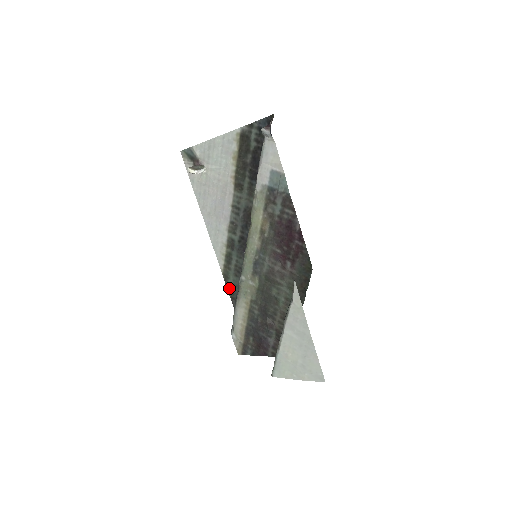
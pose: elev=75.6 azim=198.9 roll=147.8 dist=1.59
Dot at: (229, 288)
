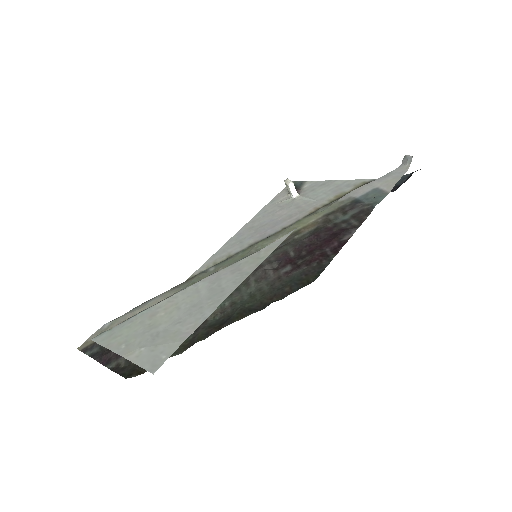
Dot at: occluded
